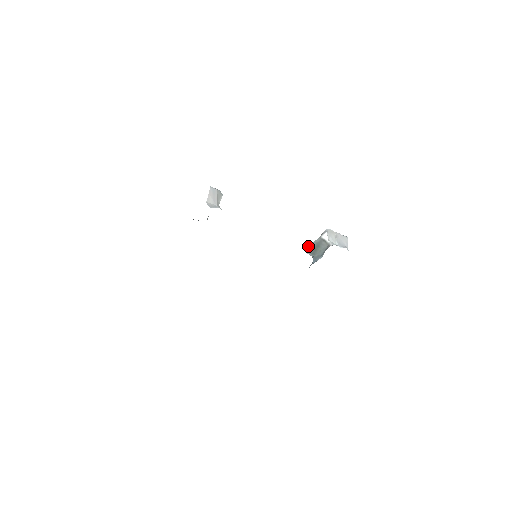
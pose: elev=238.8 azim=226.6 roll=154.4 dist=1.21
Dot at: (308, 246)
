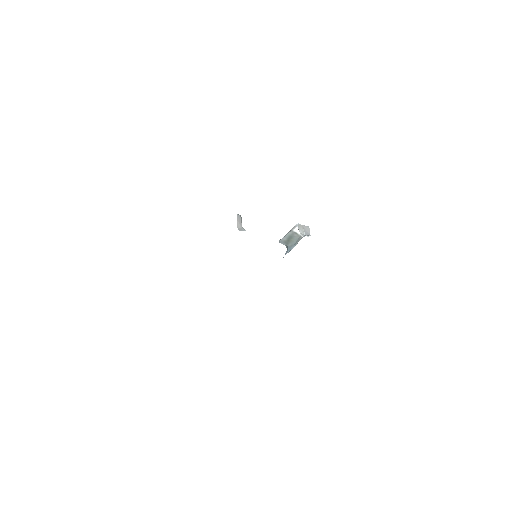
Dot at: (282, 238)
